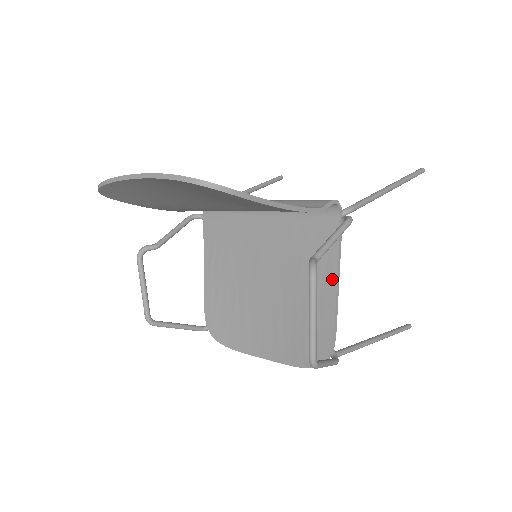
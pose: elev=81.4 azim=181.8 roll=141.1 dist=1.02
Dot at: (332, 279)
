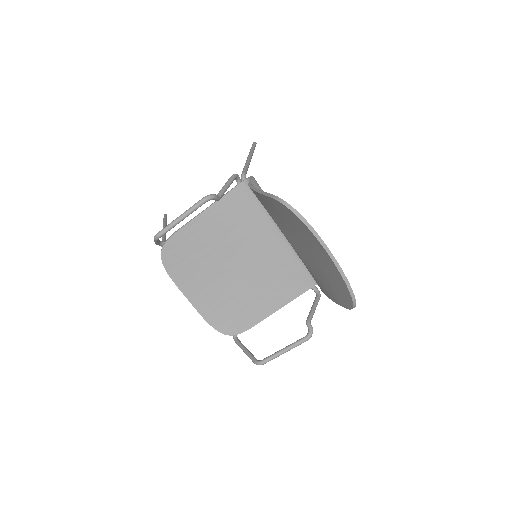
Dot at: (279, 306)
